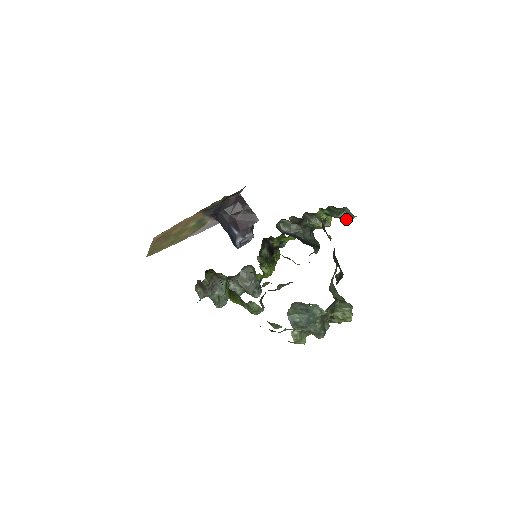
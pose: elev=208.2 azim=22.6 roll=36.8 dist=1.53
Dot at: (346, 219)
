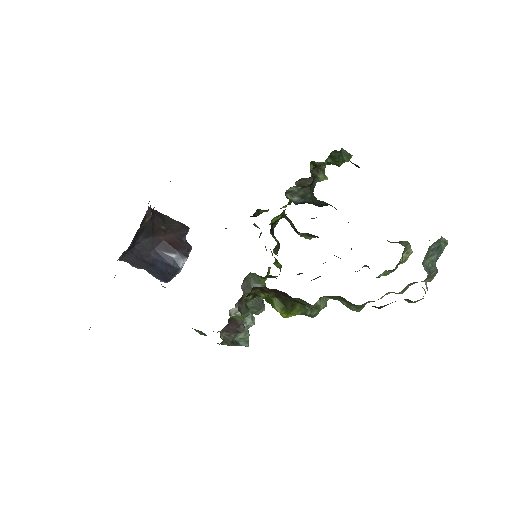
Dot at: (344, 162)
